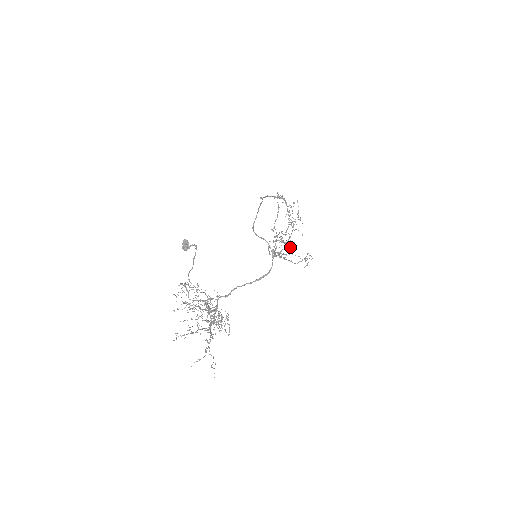
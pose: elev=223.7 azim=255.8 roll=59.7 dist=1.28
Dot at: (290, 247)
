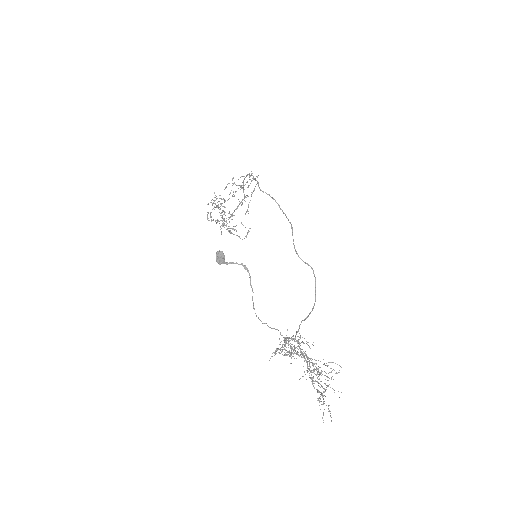
Dot at: occluded
